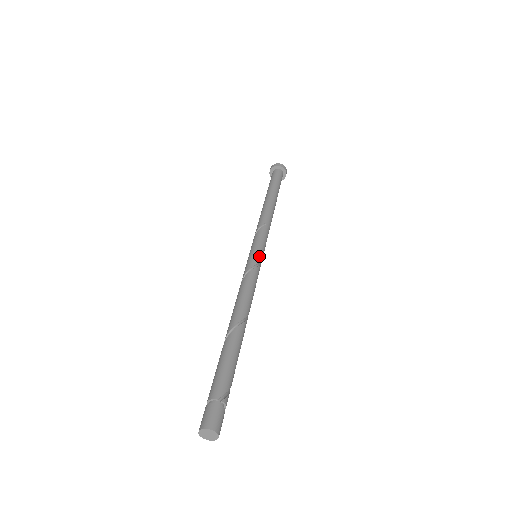
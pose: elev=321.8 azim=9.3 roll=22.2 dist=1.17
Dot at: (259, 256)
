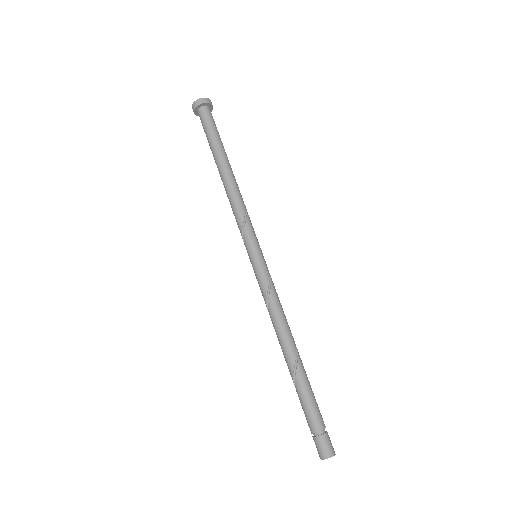
Dot at: occluded
